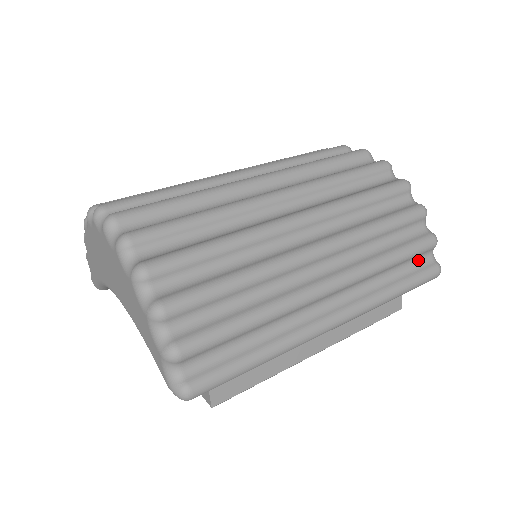
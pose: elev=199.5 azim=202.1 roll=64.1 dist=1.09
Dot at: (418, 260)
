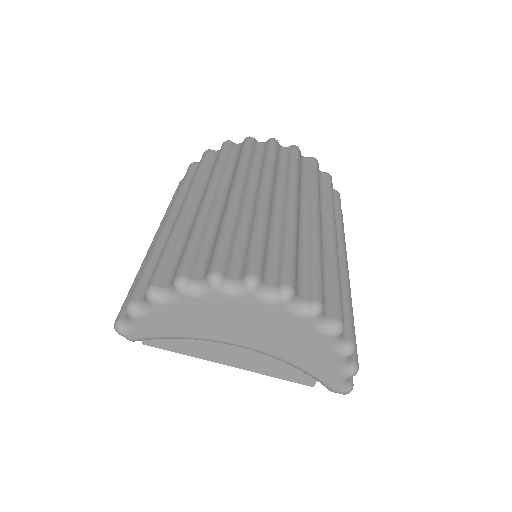
Dot at: occluded
